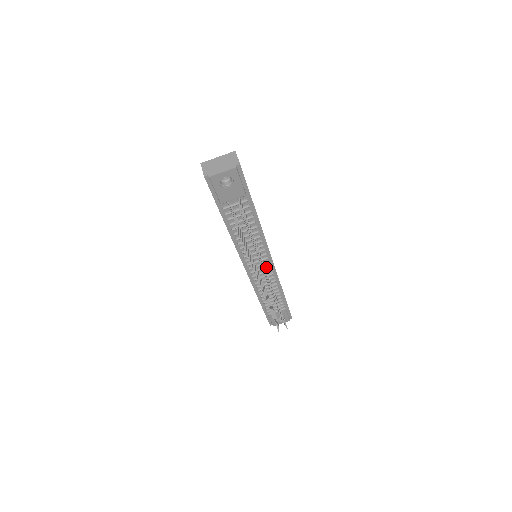
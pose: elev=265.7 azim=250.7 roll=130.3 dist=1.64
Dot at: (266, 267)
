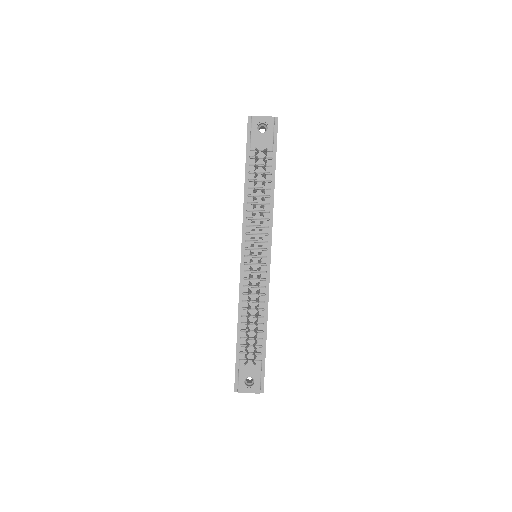
Dot at: (262, 263)
